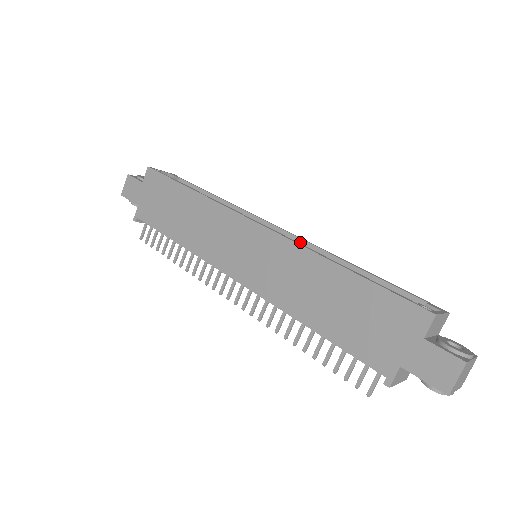
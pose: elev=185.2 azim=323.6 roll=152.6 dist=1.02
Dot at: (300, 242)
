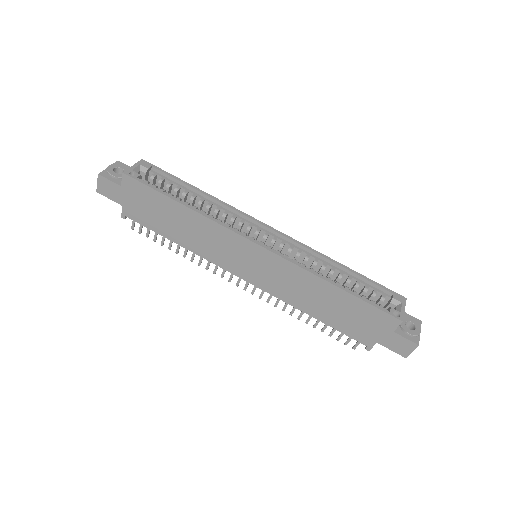
Dot at: (291, 243)
